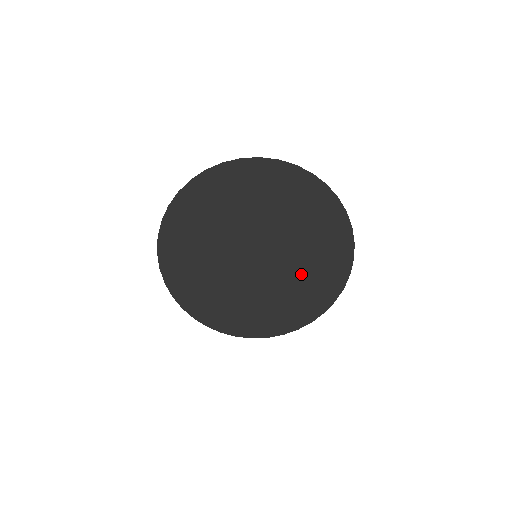
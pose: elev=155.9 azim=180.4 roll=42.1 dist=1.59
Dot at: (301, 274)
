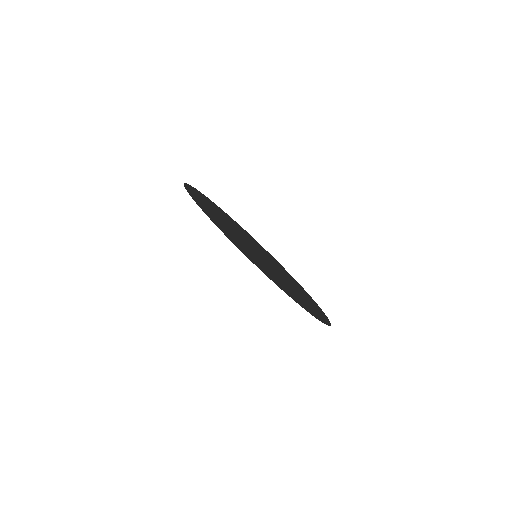
Dot at: (293, 291)
